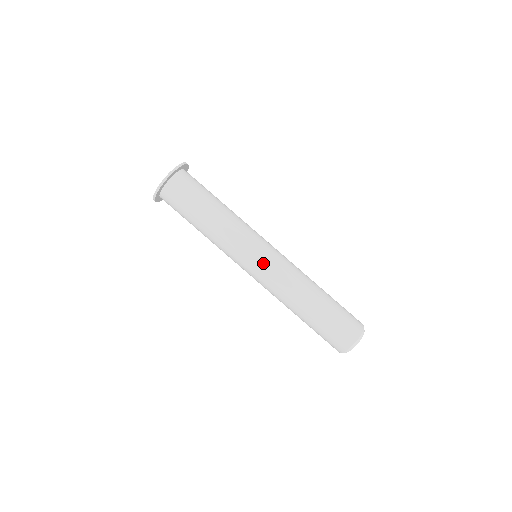
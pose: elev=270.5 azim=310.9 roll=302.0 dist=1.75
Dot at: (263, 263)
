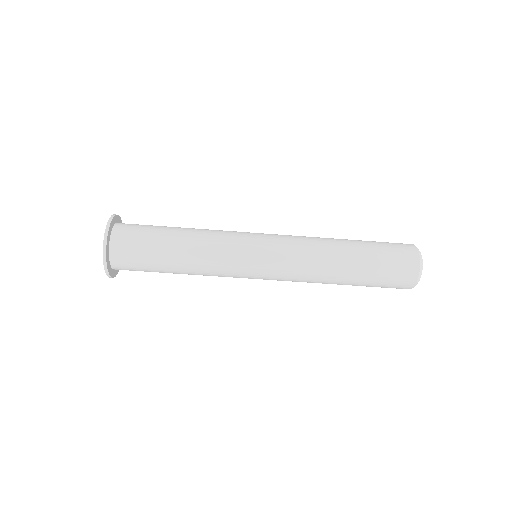
Dot at: occluded
